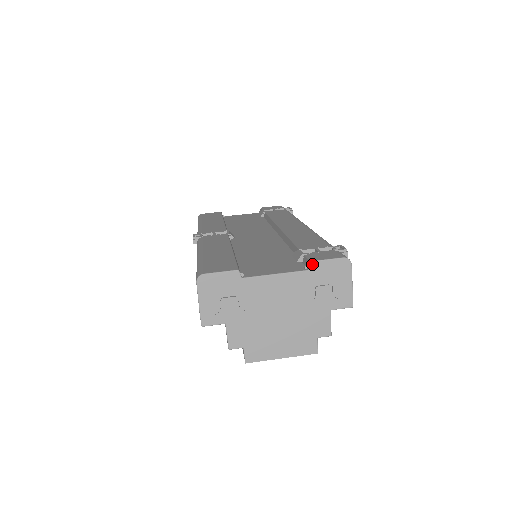
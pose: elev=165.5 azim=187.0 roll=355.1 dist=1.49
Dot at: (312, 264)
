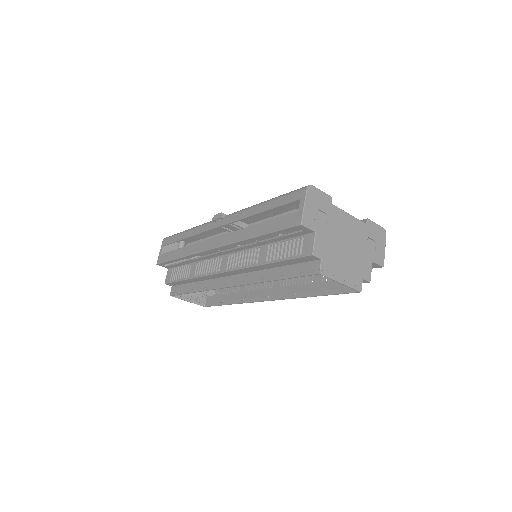
Dot at: (368, 221)
